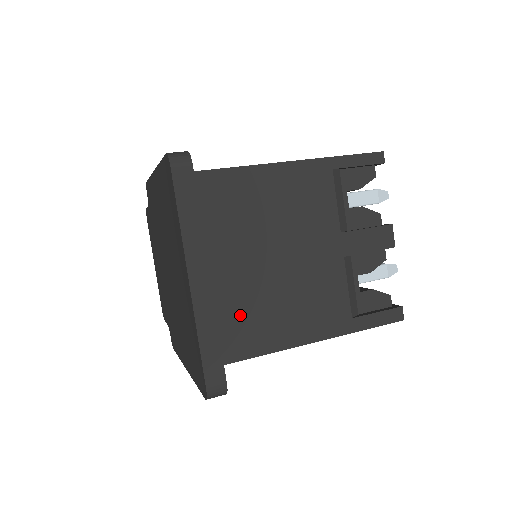
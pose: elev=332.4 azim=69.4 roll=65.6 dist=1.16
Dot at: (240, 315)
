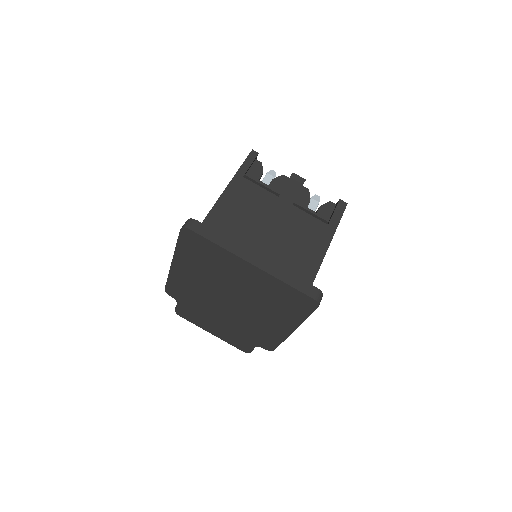
Dot at: occluded
